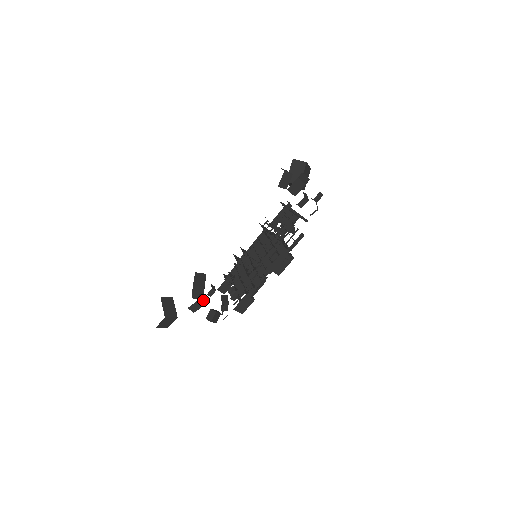
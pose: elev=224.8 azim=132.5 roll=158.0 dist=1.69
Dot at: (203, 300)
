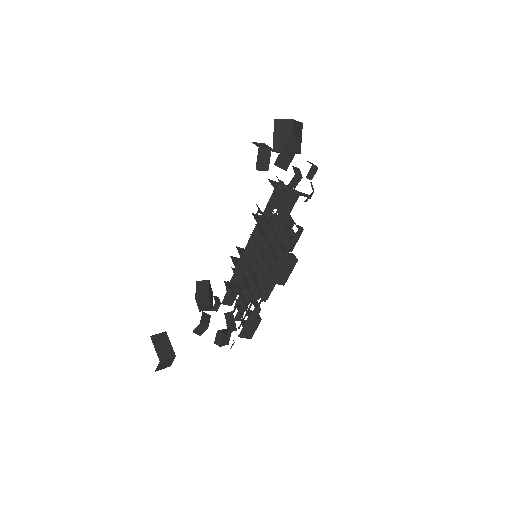
Dot at: (208, 319)
